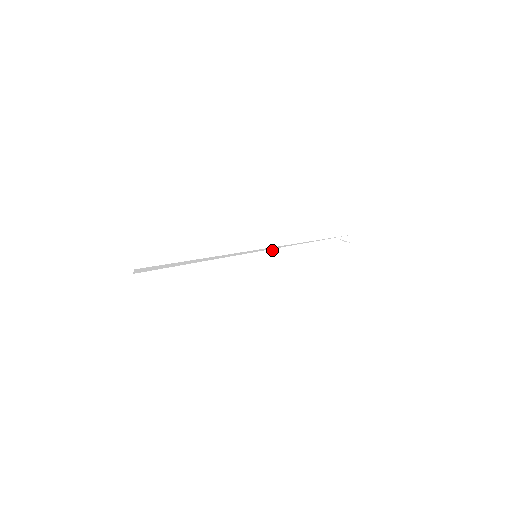
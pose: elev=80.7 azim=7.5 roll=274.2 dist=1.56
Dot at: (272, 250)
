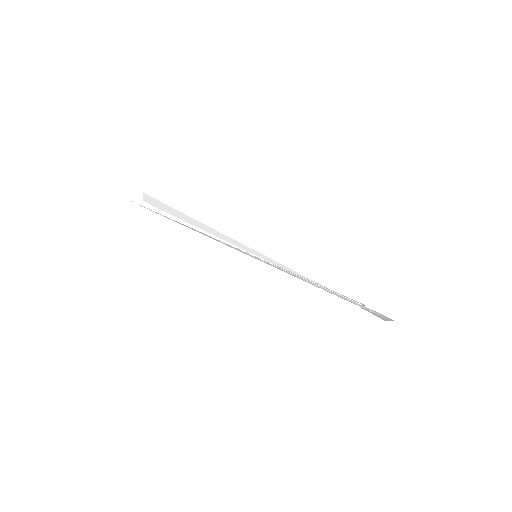
Dot at: occluded
